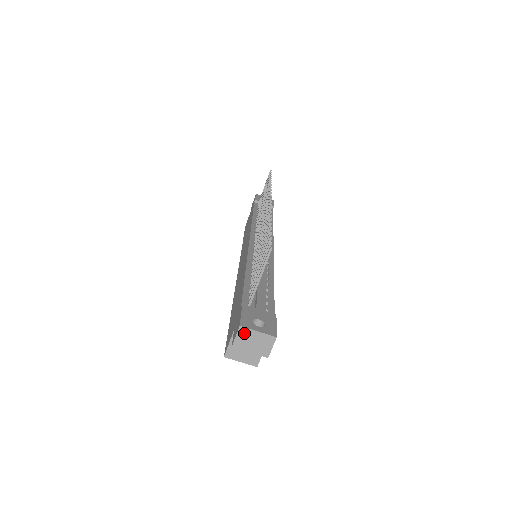
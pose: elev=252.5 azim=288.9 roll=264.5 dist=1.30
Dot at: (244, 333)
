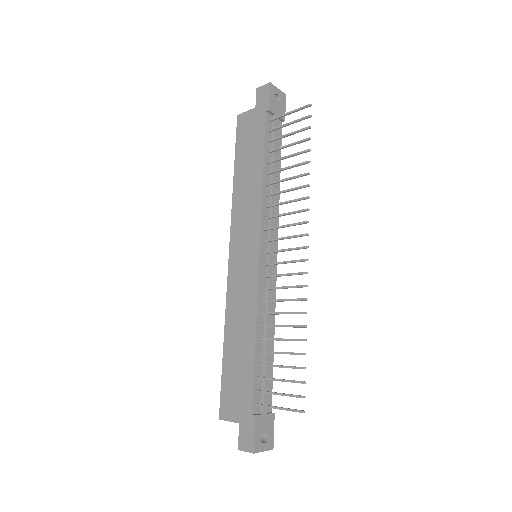
Dot at: (253, 452)
